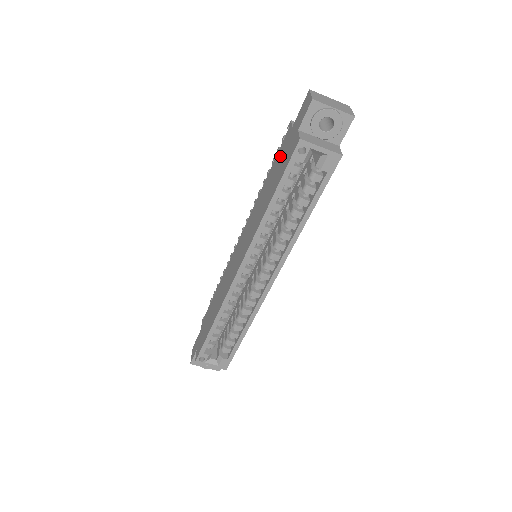
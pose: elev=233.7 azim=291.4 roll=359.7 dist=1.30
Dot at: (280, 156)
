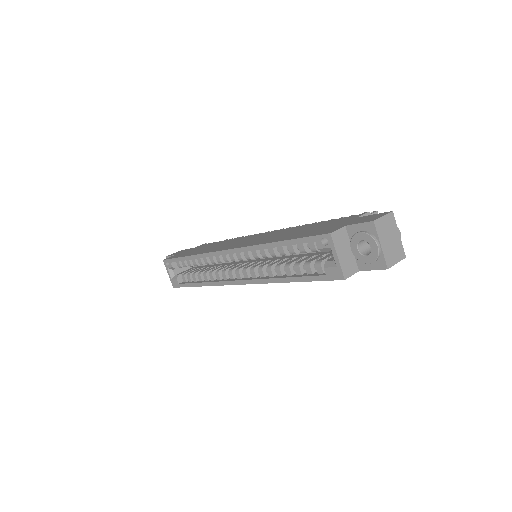
Dot at: (329, 223)
